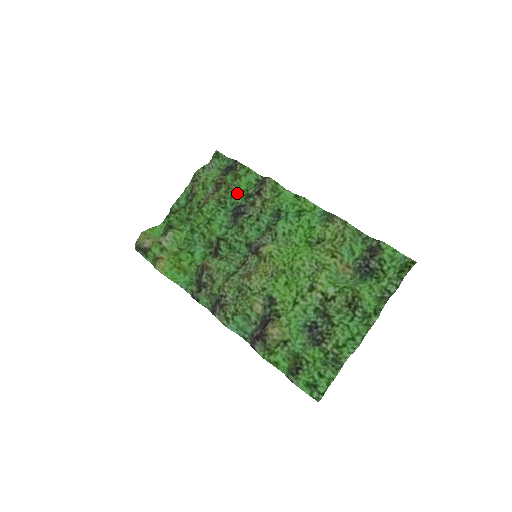
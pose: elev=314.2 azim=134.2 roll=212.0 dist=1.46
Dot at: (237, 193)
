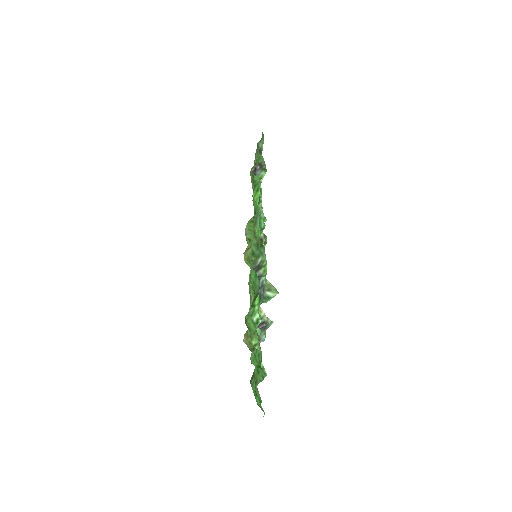
Dot at: occluded
